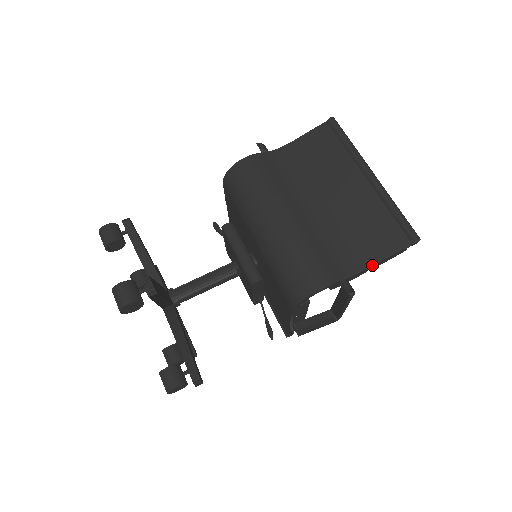
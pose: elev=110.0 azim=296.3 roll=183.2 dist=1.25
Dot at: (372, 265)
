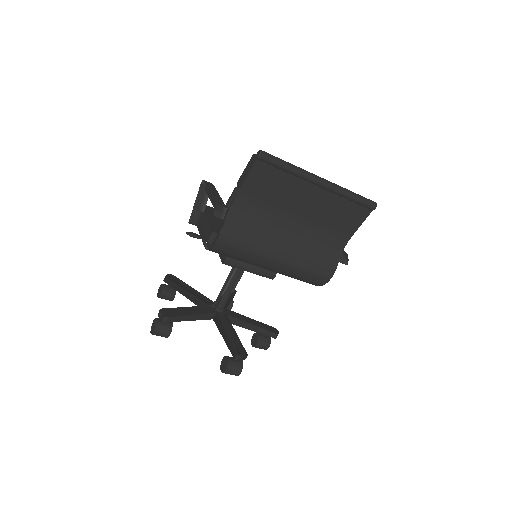
Dot at: (351, 236)
